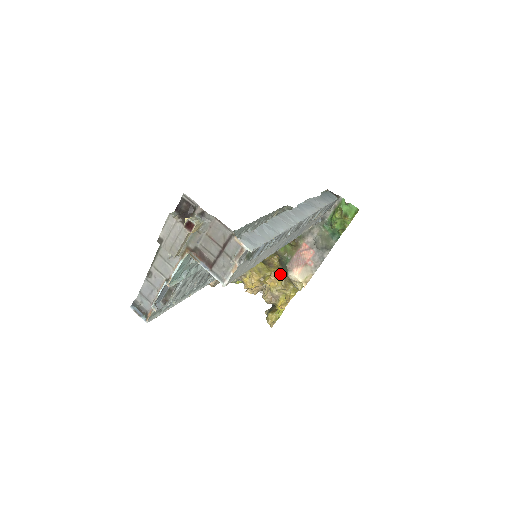
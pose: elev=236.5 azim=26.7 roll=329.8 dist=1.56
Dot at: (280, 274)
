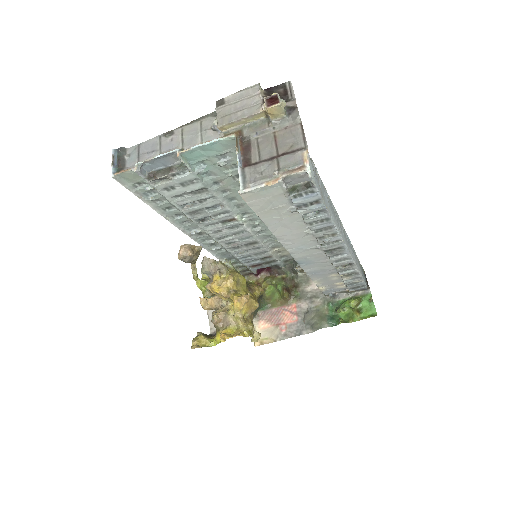
Dot at: (253, 304)
